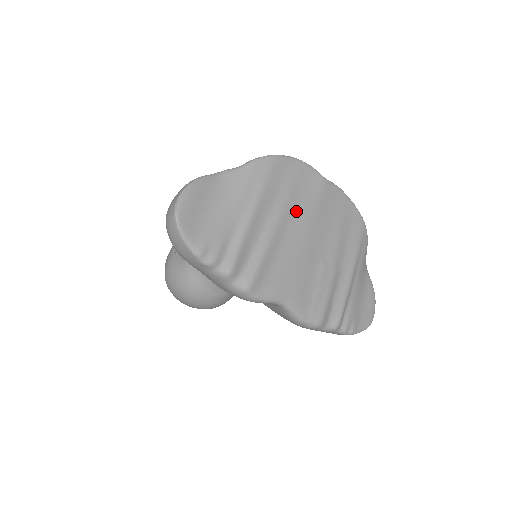
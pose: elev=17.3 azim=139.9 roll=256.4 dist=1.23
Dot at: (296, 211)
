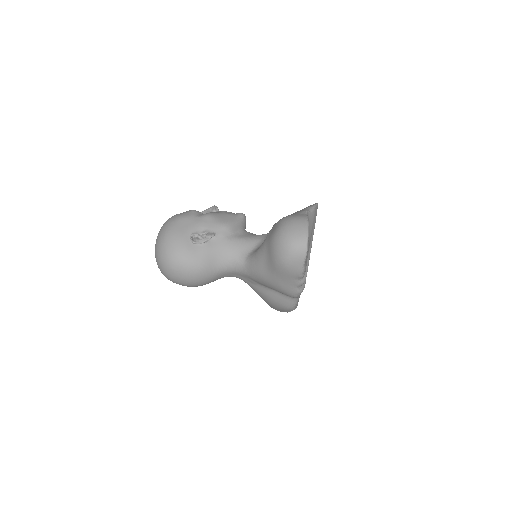
Dot at: occluded
